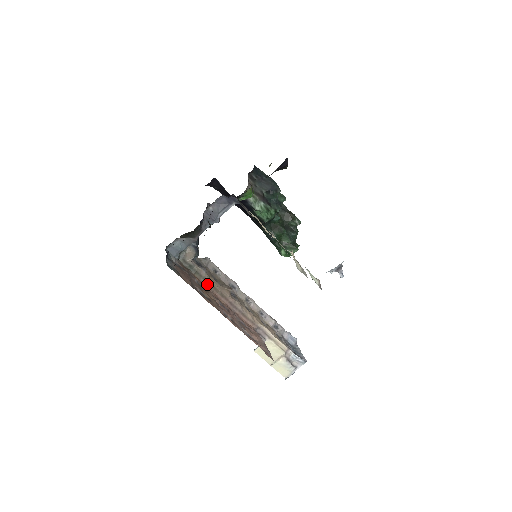
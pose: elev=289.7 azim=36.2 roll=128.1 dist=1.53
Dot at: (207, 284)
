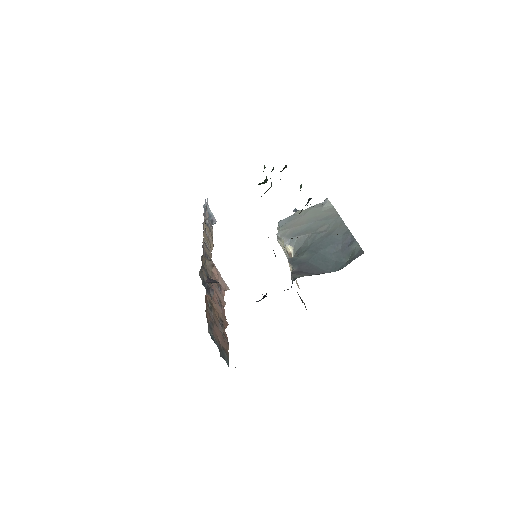
Dot at: occluded
